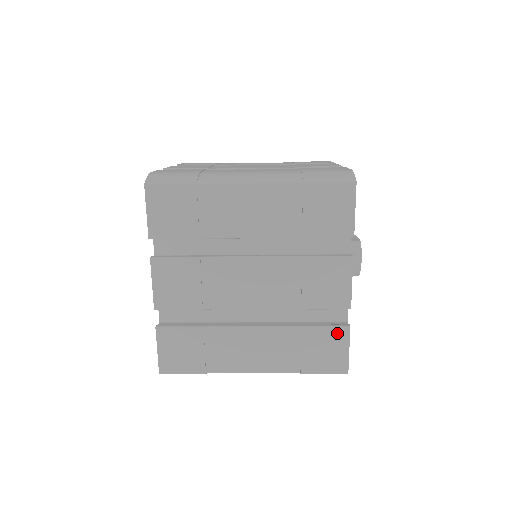
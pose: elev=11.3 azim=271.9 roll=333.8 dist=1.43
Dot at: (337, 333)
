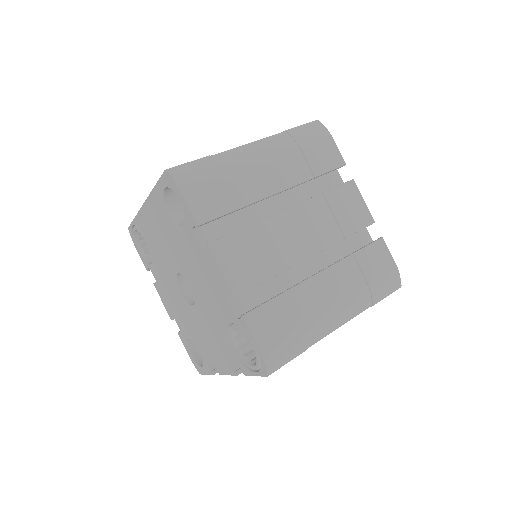
Dot at: occluded
